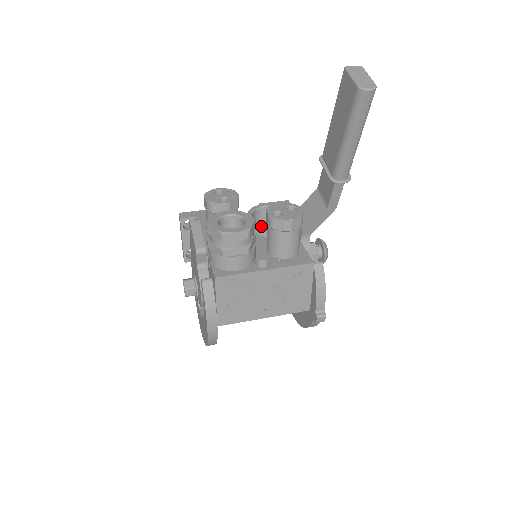
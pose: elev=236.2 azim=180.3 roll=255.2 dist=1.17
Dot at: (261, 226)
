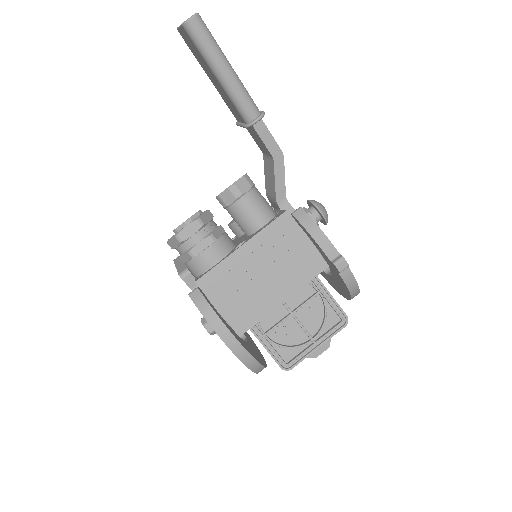
Dot at: occluded
